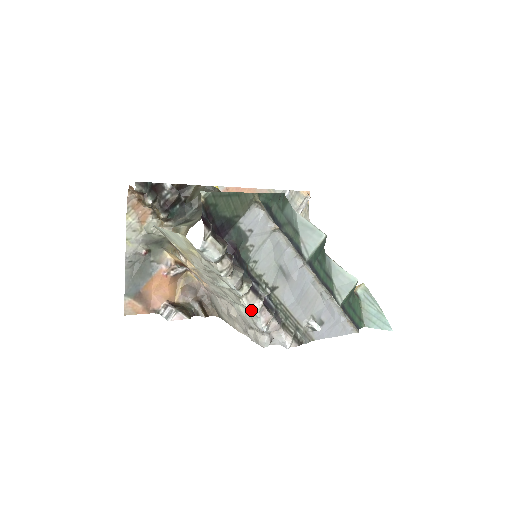
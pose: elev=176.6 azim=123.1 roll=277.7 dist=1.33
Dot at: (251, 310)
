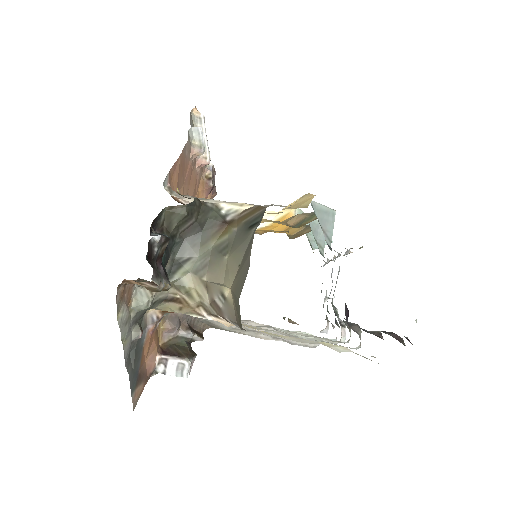
Dot at: occluded
